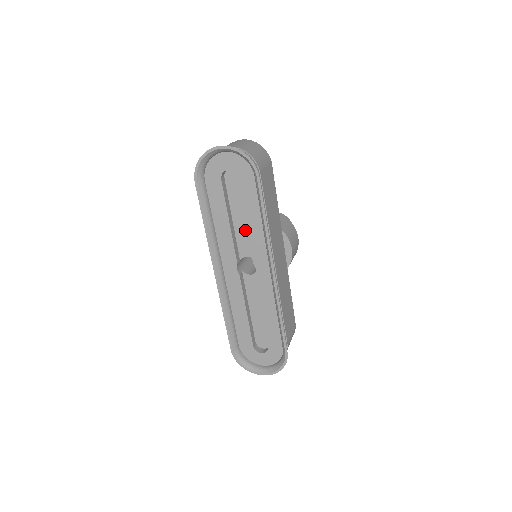
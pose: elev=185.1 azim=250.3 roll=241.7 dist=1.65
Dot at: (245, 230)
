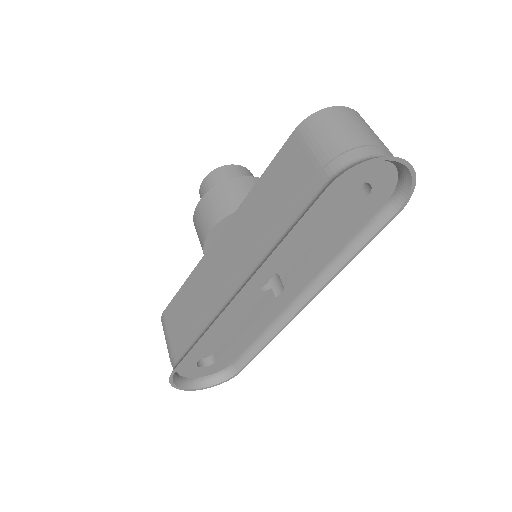
Dot at: (302, 246)
